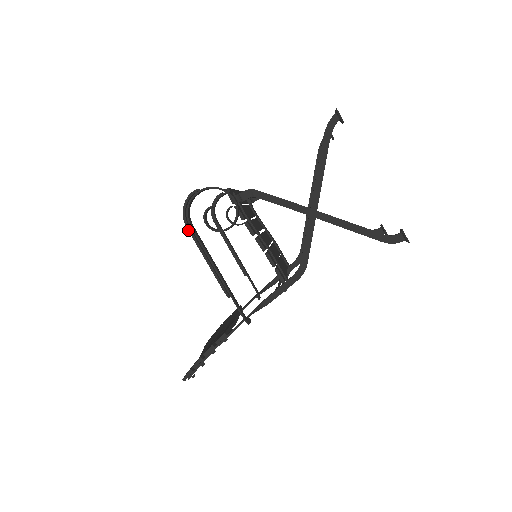
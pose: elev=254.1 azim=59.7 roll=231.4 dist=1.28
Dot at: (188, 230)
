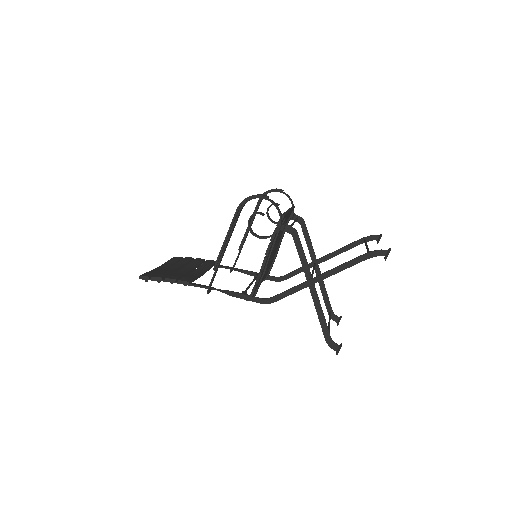
Dot at: (236, 212)
